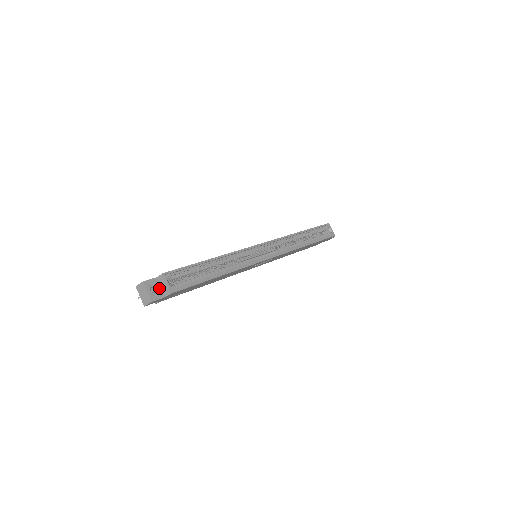
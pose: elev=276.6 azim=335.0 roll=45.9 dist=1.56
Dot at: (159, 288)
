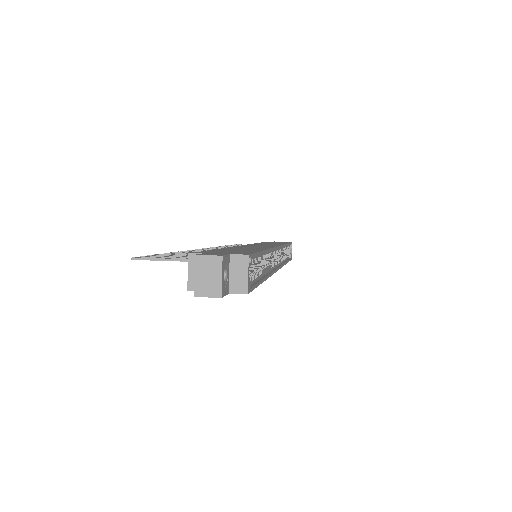
Dot at: (228, 275)
